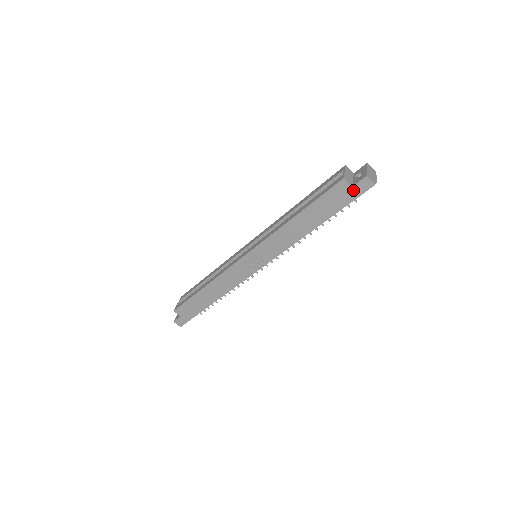
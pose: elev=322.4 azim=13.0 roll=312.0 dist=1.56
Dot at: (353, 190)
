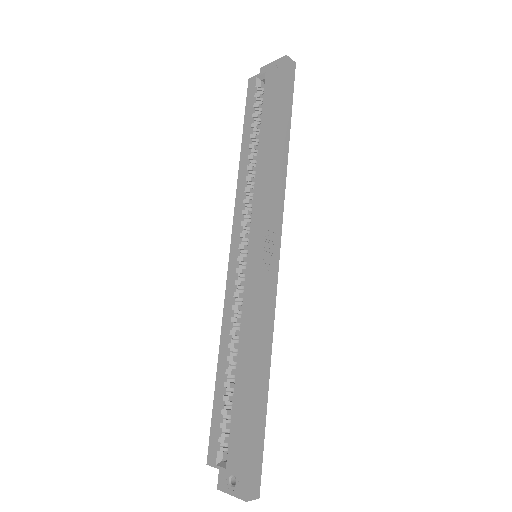
Dot at: (287, 78)
